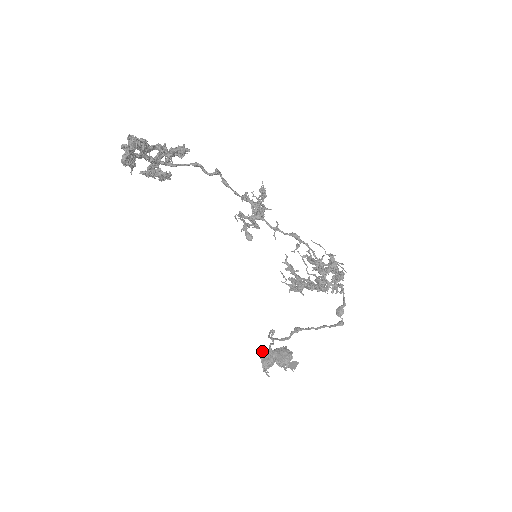
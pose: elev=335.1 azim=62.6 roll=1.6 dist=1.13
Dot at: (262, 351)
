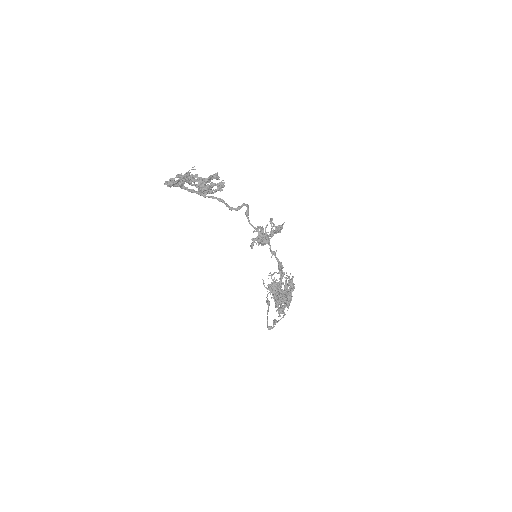
Dot at: occluded
